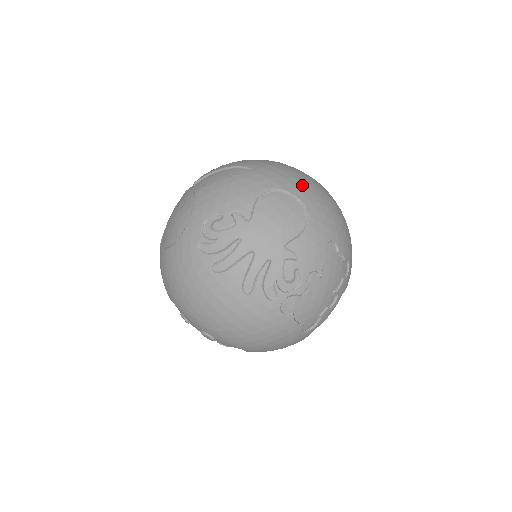
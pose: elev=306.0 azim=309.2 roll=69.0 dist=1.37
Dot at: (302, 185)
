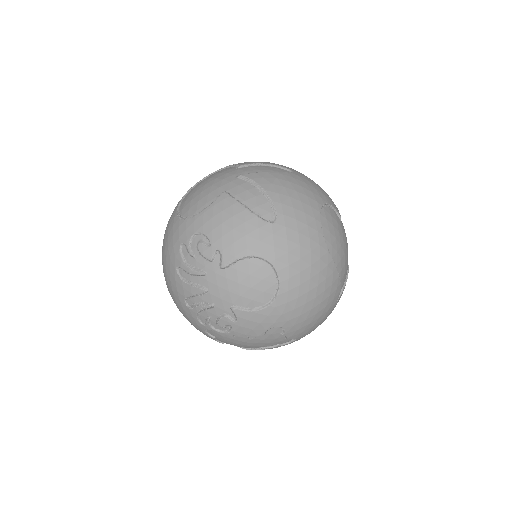
Dot at: (299, 272)
